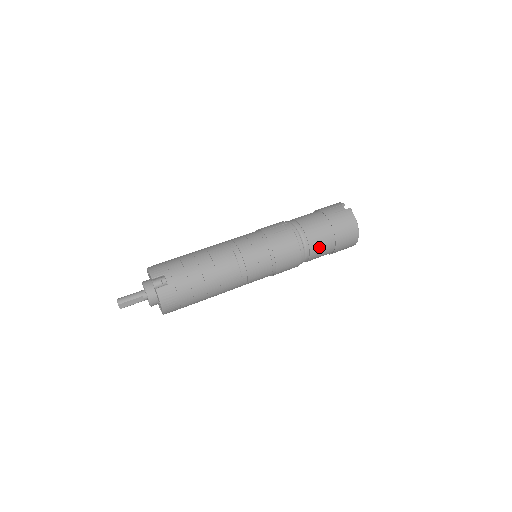
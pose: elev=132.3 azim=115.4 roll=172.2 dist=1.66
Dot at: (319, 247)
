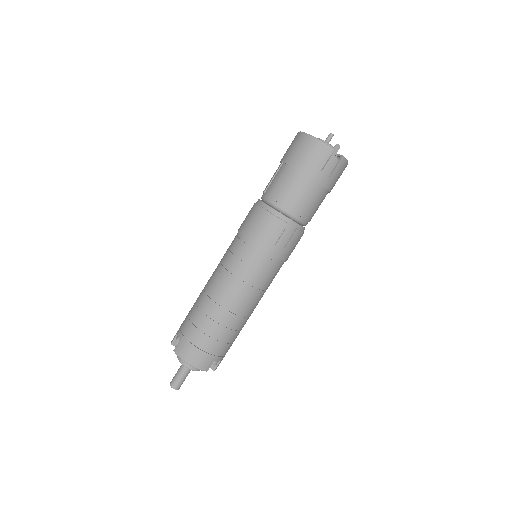
Dot at: occluded
